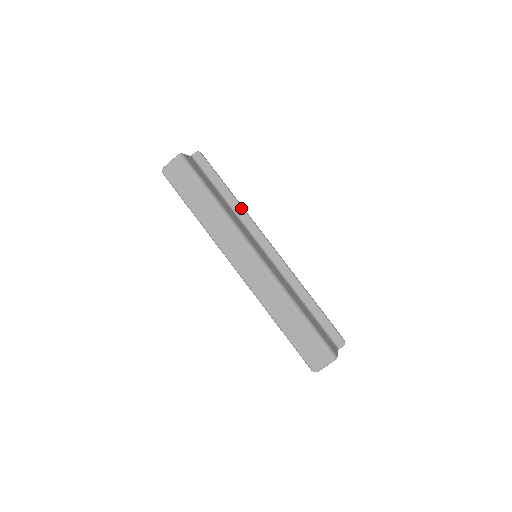
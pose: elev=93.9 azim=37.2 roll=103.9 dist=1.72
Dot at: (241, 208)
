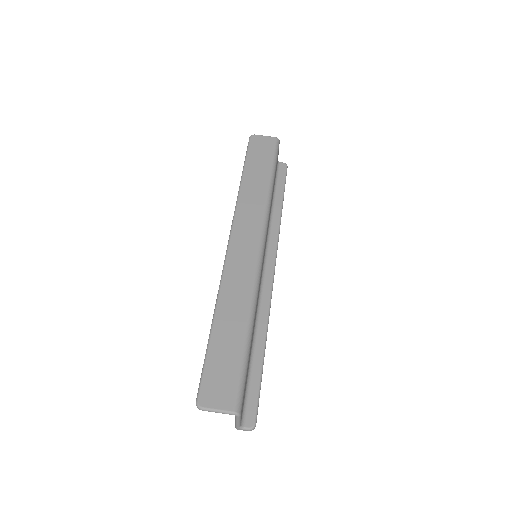
Dot at: (279, 222)
